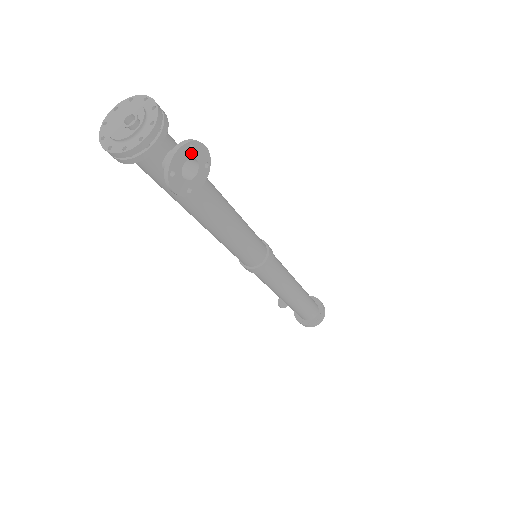
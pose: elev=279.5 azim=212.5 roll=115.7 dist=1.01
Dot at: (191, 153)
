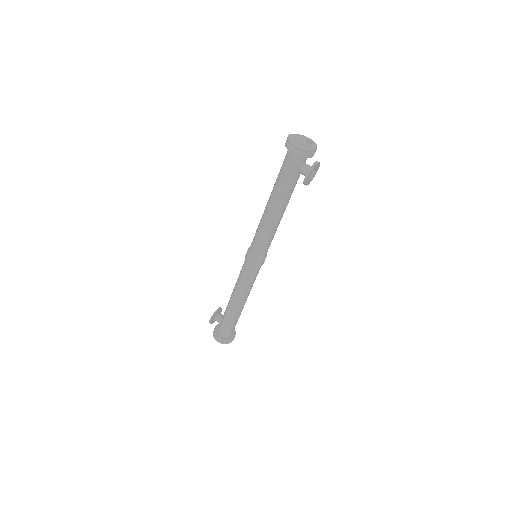
Dot at: (317, 168)
